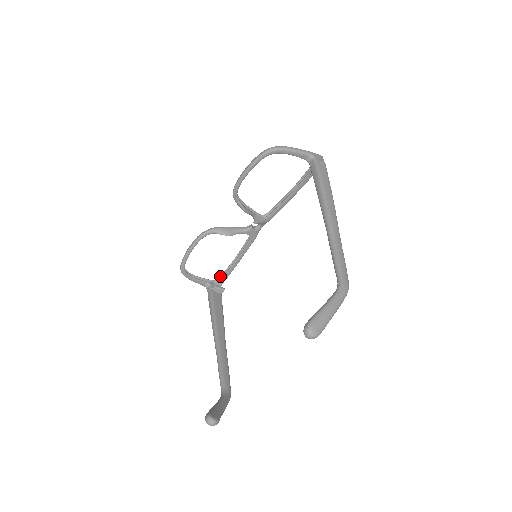
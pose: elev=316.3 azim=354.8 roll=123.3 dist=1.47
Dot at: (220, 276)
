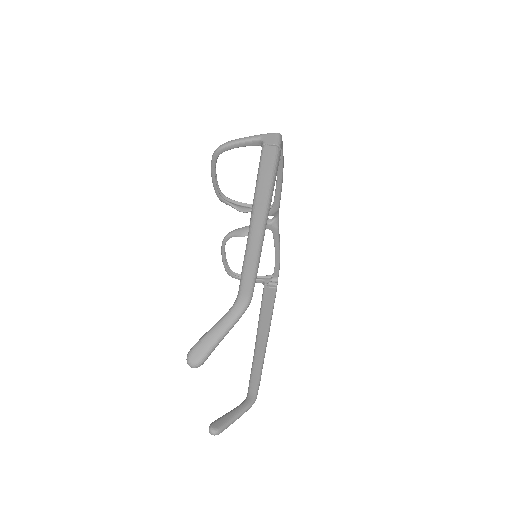
Dot at: occluded
